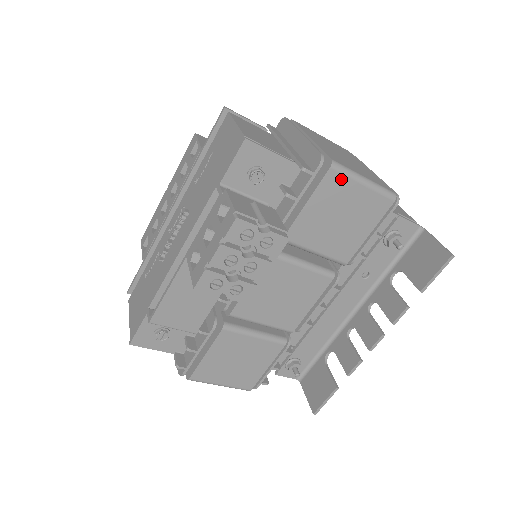
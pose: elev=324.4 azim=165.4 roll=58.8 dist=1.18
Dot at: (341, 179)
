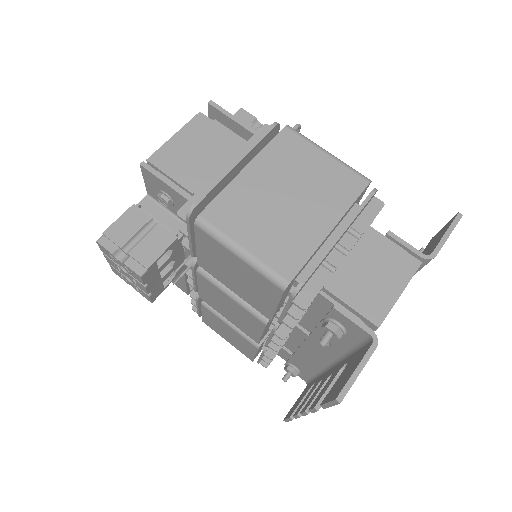
Dot at: (212, 240)
